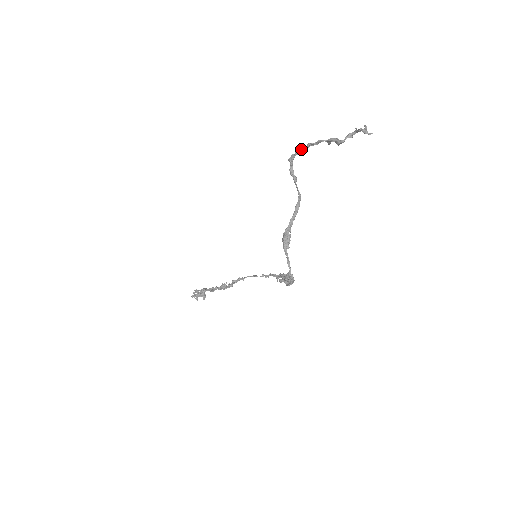
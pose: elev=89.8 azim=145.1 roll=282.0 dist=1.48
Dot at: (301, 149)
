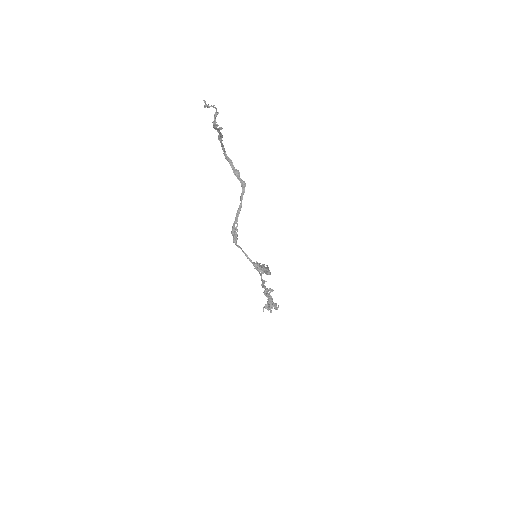
Dot at: (221, 145)
